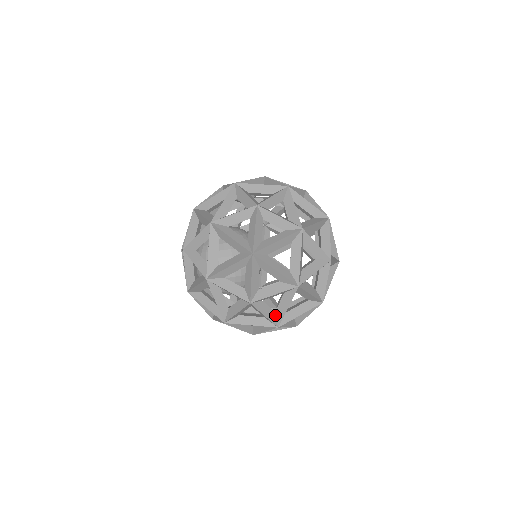
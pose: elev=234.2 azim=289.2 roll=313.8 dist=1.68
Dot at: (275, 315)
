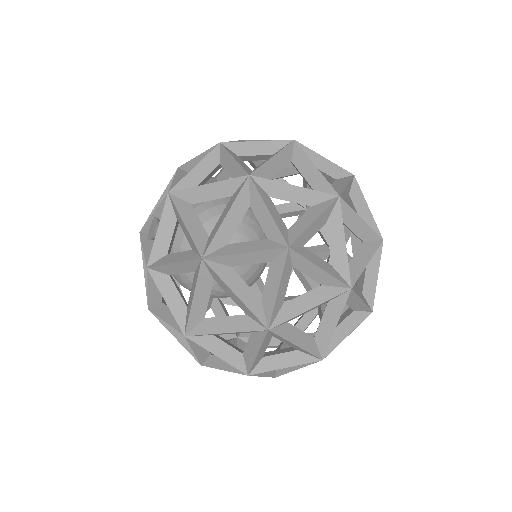
Dot at: (210, 305)
